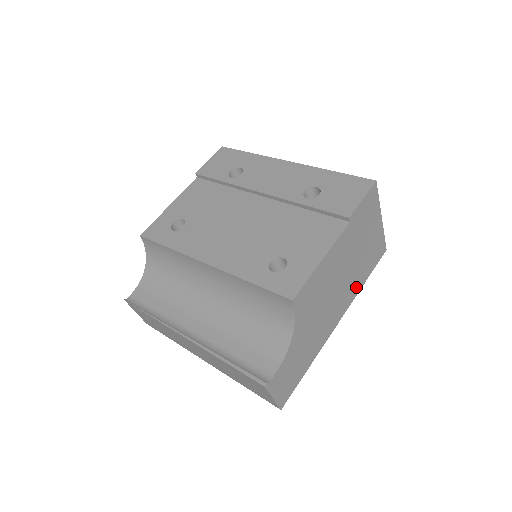
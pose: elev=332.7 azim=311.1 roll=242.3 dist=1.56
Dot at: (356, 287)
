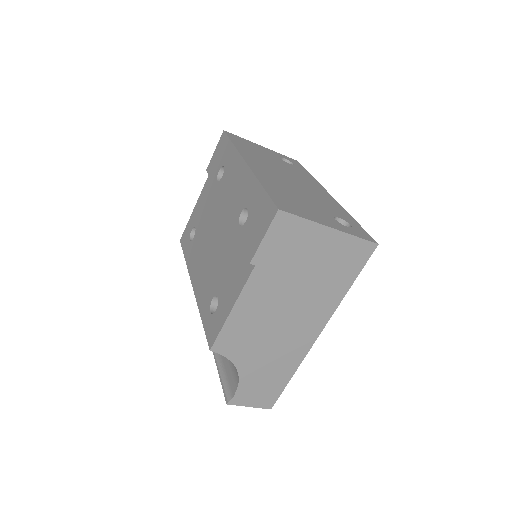
Dot at: (331, 299)
